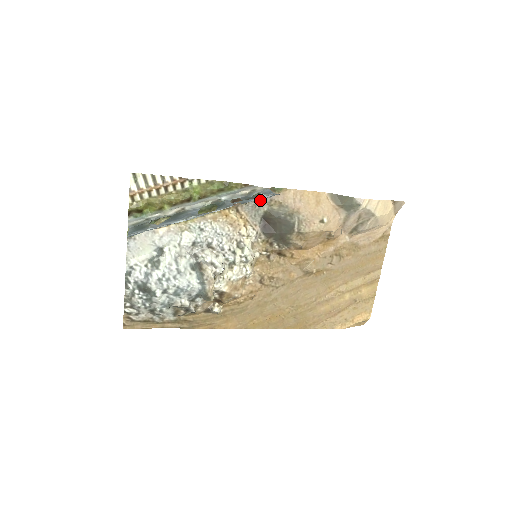
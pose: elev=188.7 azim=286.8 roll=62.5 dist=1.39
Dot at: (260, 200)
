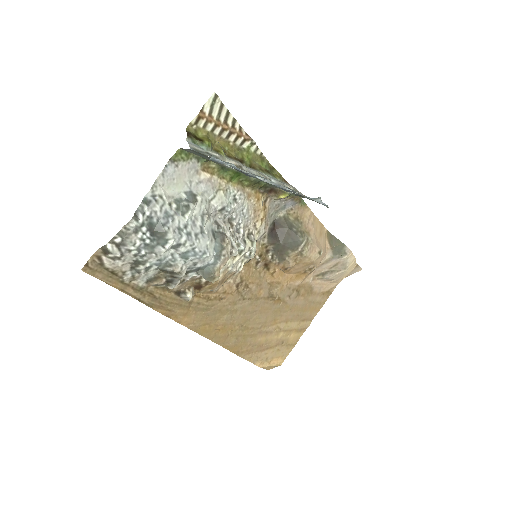
Dot at: (285, 203)
